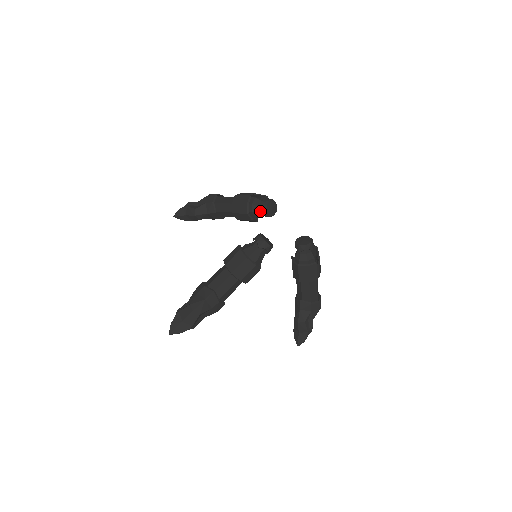
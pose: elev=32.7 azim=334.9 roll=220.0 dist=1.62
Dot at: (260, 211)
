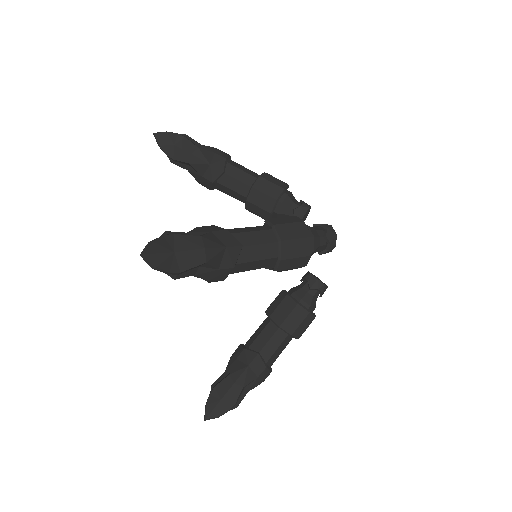
Dot at: (295, 209)
